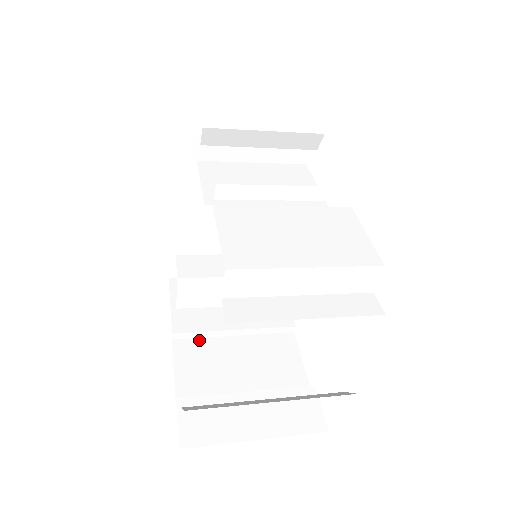
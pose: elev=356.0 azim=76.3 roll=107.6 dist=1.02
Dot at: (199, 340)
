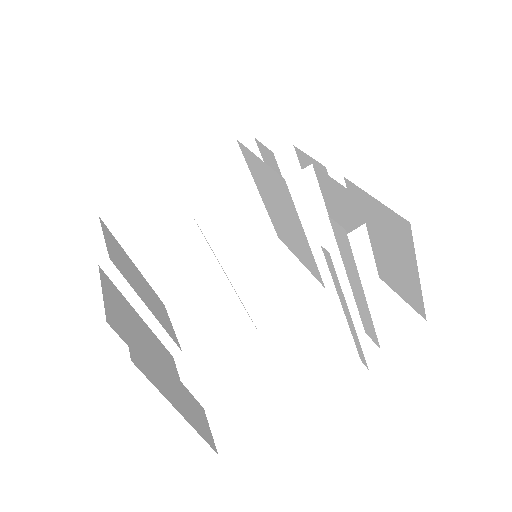
Dot at: (117, 289)
